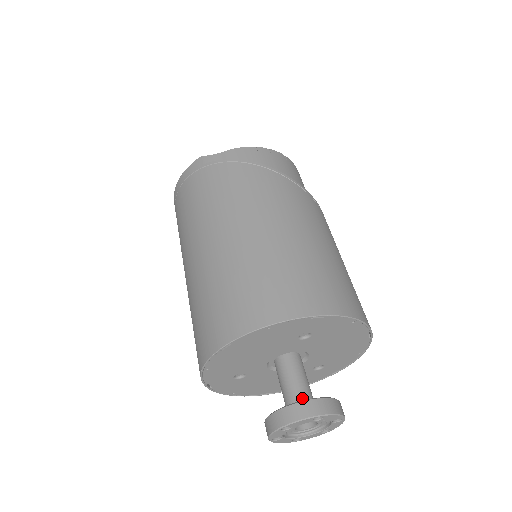
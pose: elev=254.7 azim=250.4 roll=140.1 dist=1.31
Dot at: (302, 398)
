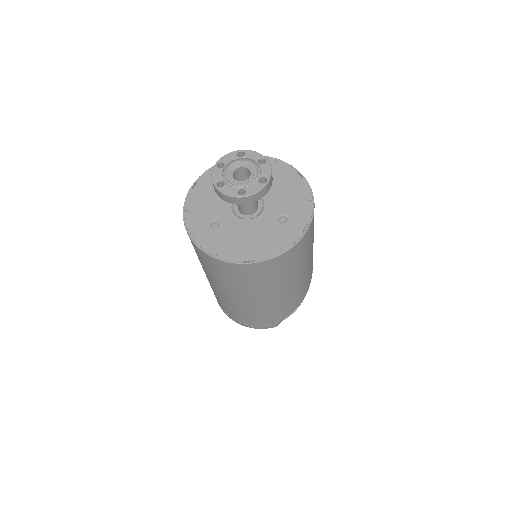
Dot at: (242, 177)
